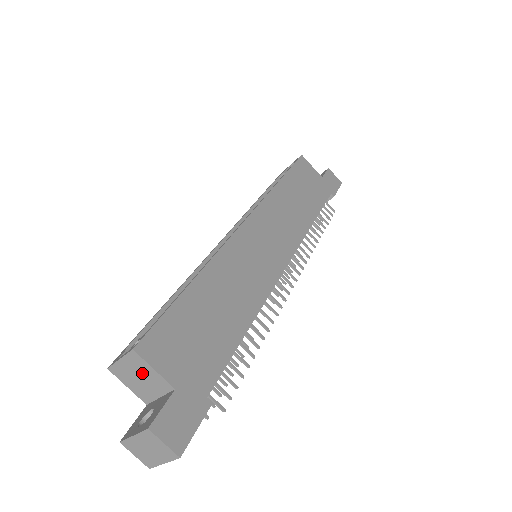
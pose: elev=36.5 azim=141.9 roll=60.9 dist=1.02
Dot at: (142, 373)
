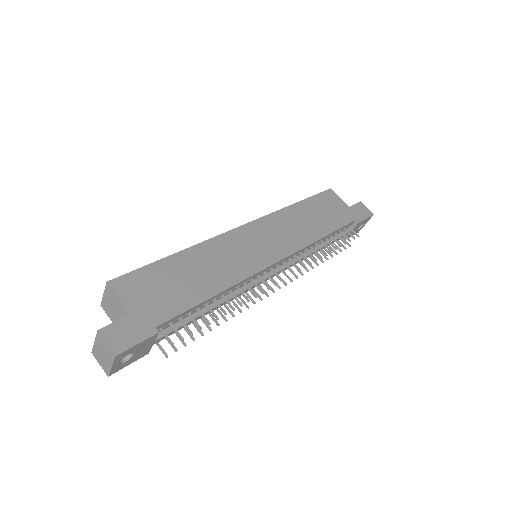
Dot at: (114, 304)
